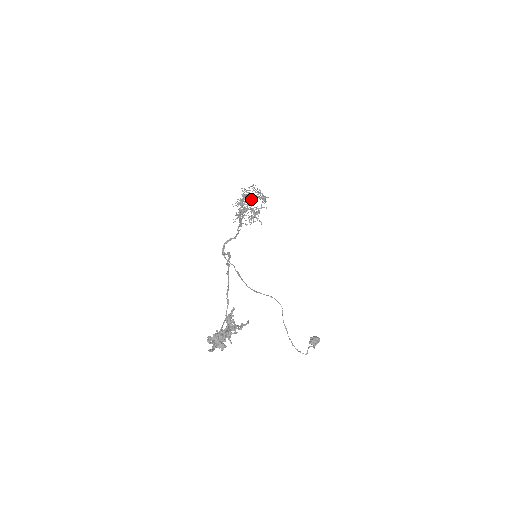
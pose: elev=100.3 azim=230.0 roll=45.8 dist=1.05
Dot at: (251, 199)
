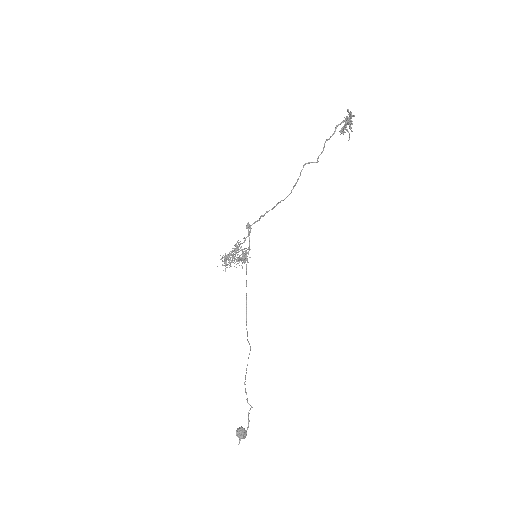
Dot at: (242, 250)
